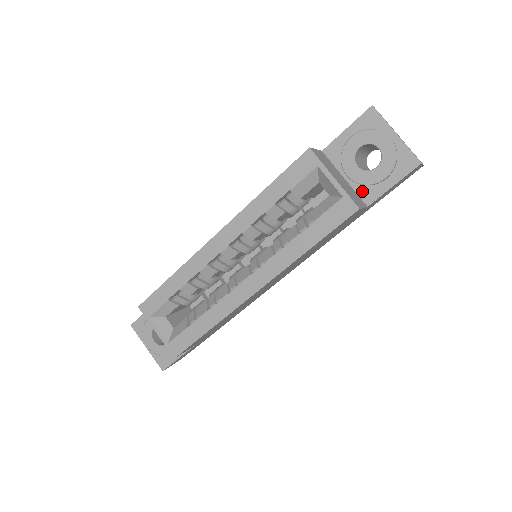
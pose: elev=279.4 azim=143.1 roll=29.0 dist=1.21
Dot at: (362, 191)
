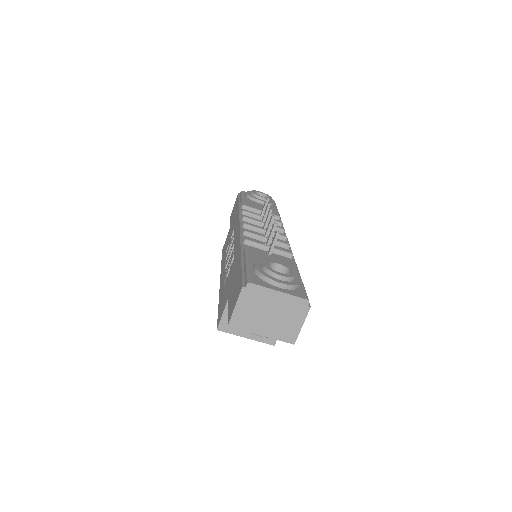
Dot at: occluded
